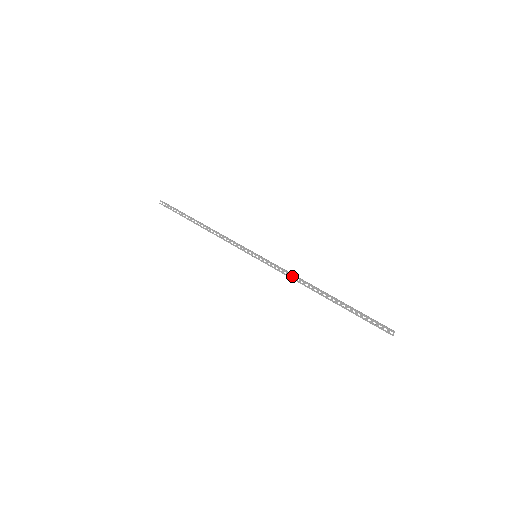
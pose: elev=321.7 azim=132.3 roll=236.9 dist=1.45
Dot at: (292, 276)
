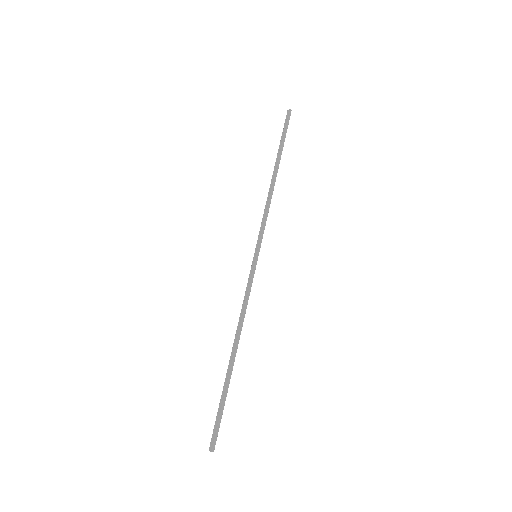
Dot at: (243, 309)
